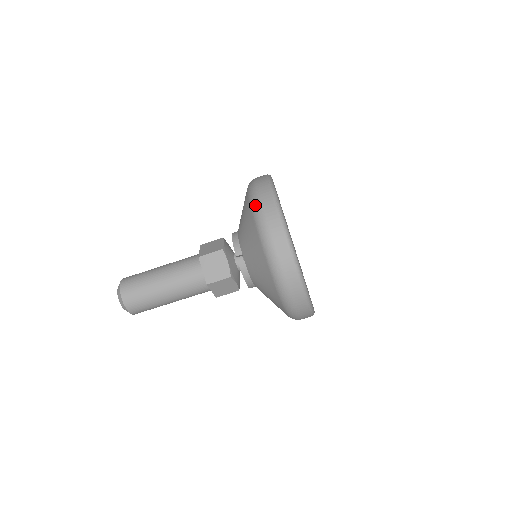
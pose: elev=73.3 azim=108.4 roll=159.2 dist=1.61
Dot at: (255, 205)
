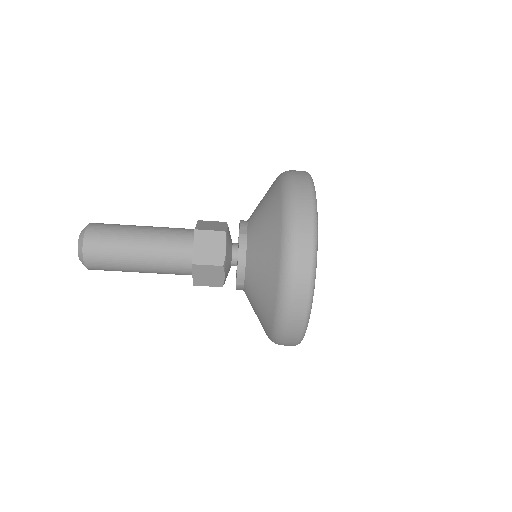
Dot at: (285, 289)
